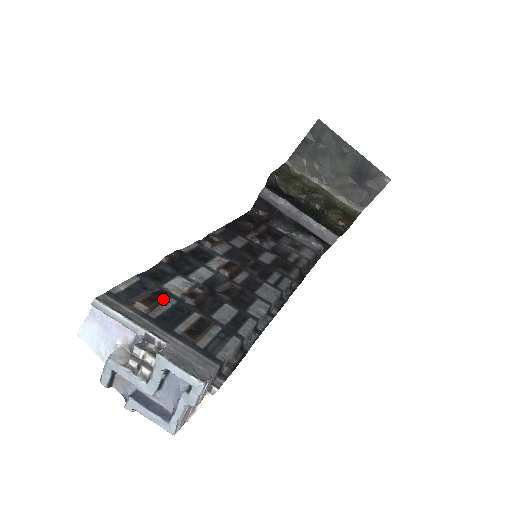
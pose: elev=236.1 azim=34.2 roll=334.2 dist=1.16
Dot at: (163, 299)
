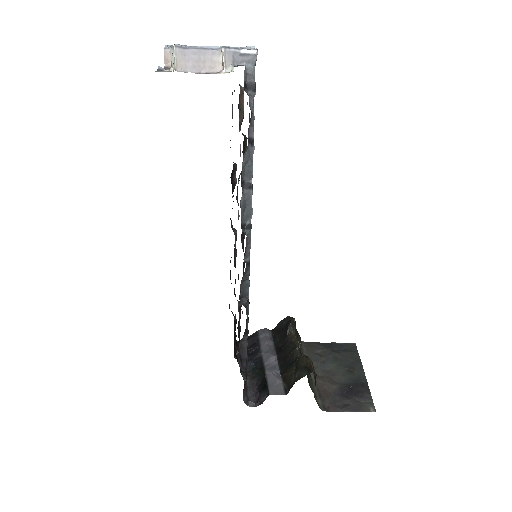
Dot at: (243, 112)
